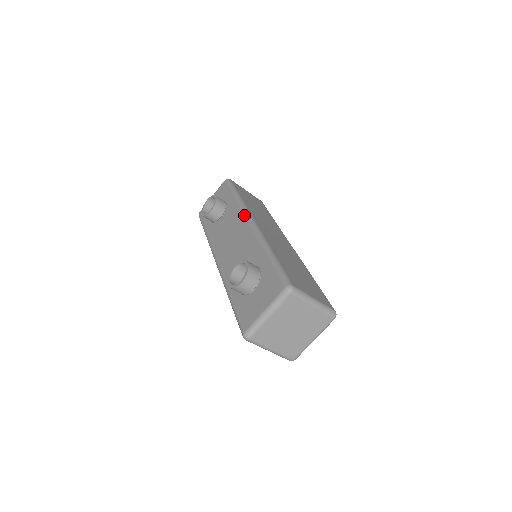
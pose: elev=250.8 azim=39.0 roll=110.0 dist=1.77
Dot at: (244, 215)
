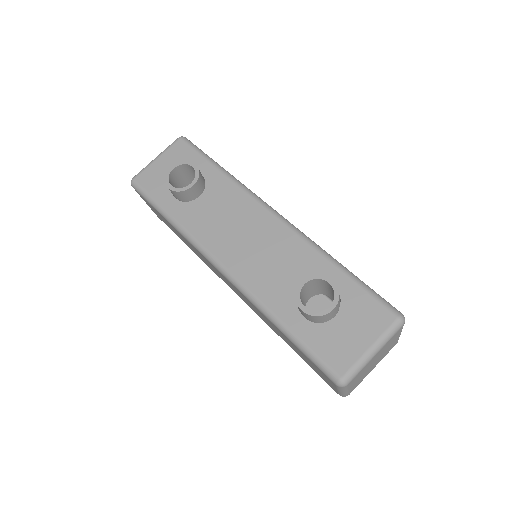
Dot at: (257, 201)
